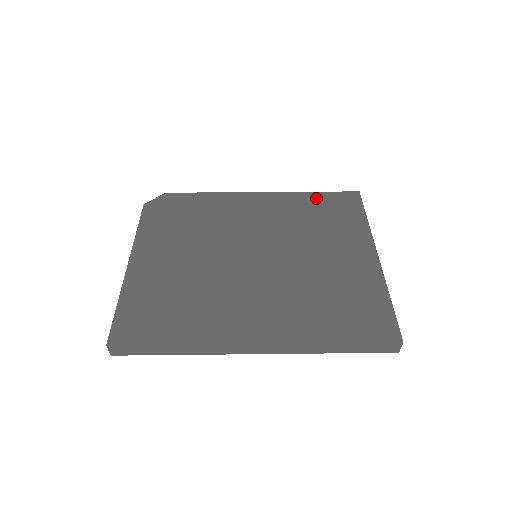
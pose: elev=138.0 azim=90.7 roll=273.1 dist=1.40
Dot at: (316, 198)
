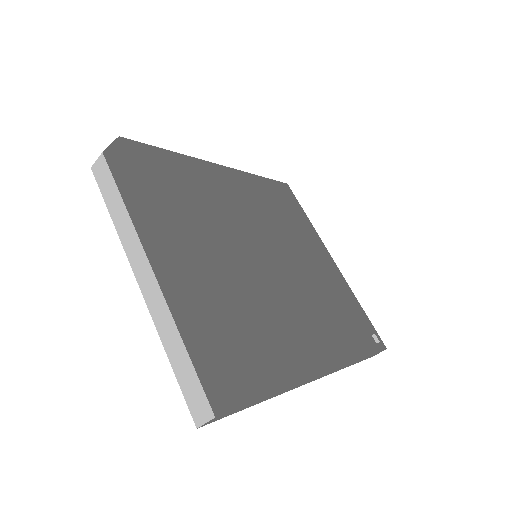
Dot at: (266, 185)
